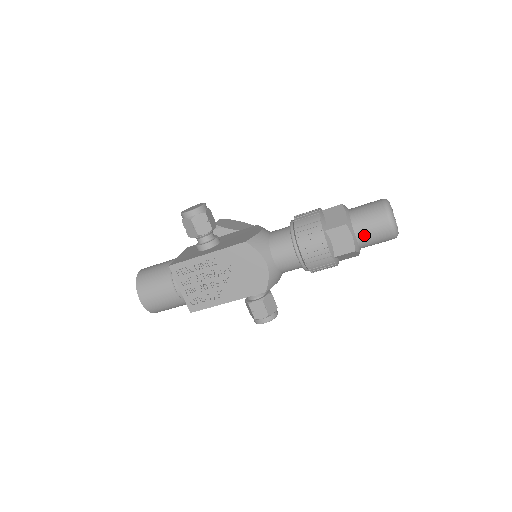
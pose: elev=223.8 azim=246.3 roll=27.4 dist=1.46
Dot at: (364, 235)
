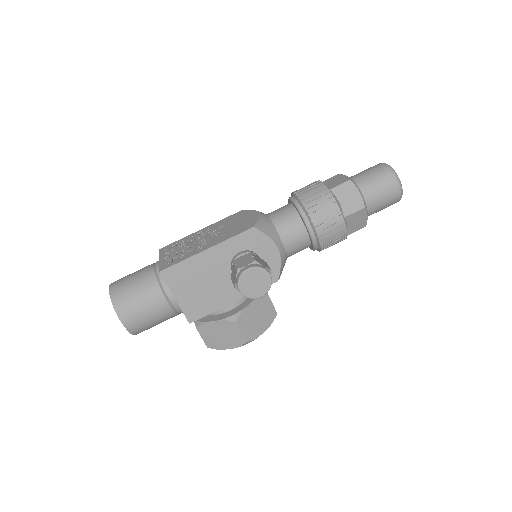
Dot at: (359, 176)
